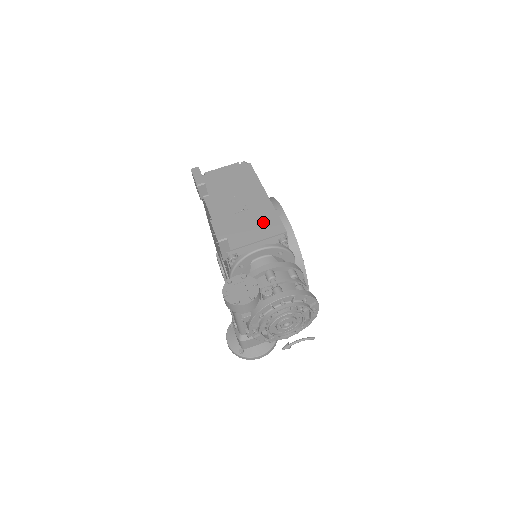
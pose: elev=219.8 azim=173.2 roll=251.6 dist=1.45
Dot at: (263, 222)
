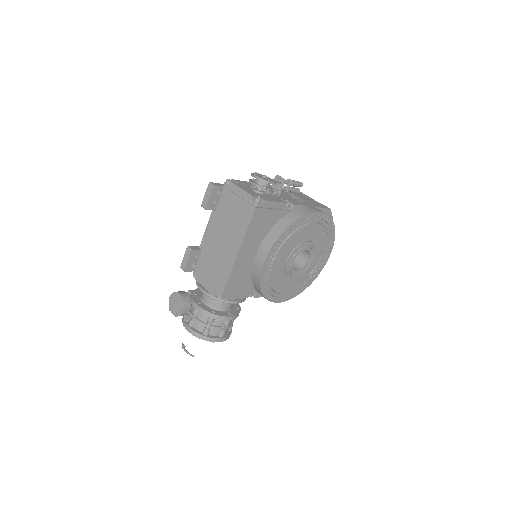
Dot at: (218, 273)
